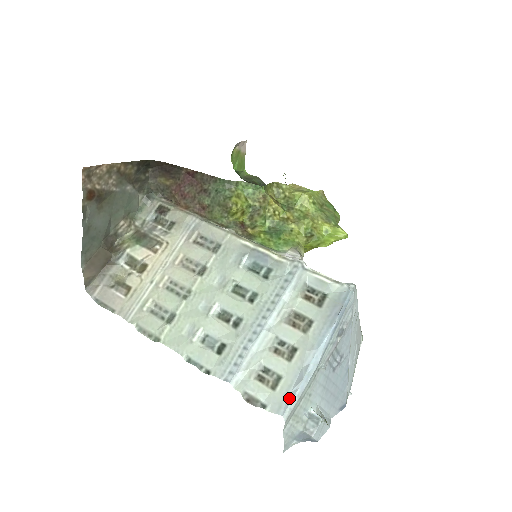
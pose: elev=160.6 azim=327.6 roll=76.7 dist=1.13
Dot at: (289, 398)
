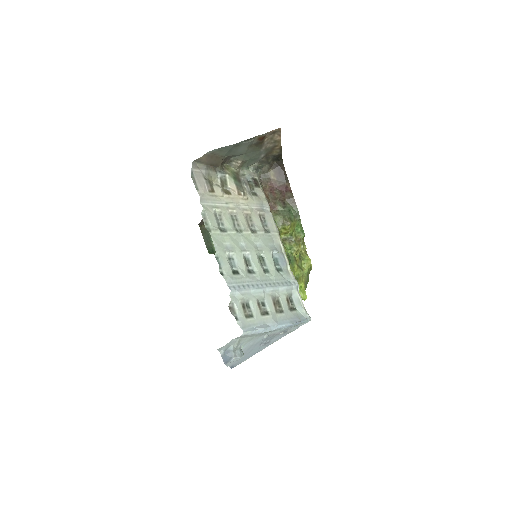
Dot at: (251, 329)
